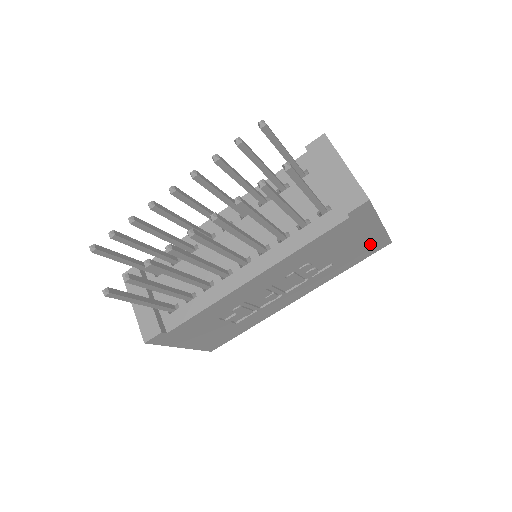
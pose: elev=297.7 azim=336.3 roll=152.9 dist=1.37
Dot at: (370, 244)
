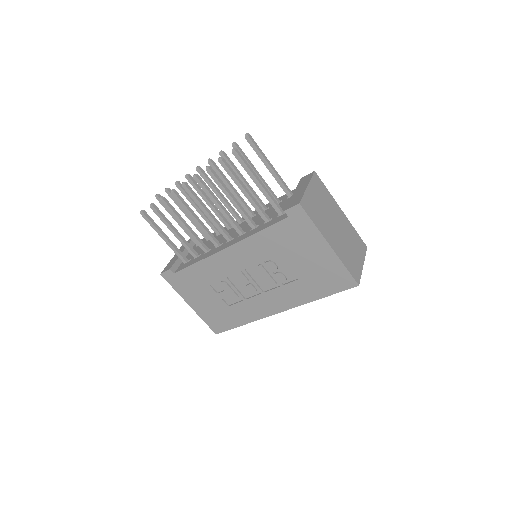
Dot at: (331, 272)
